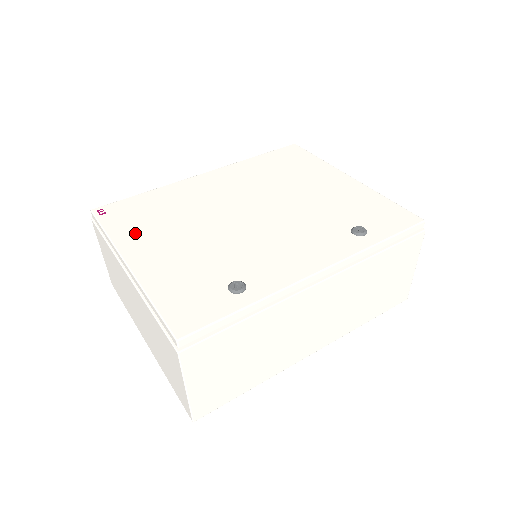
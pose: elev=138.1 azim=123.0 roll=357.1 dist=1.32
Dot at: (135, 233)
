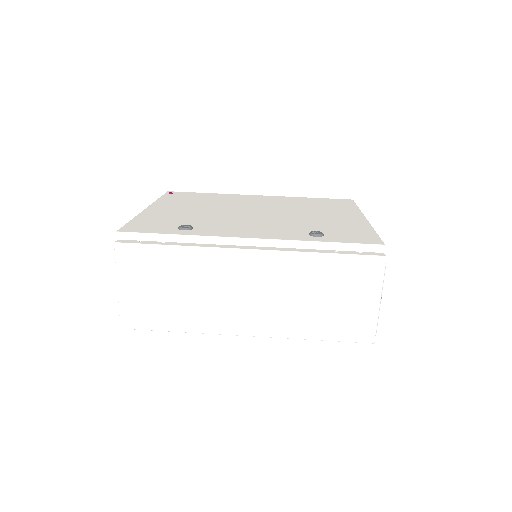
Dot at: (173, 201)
